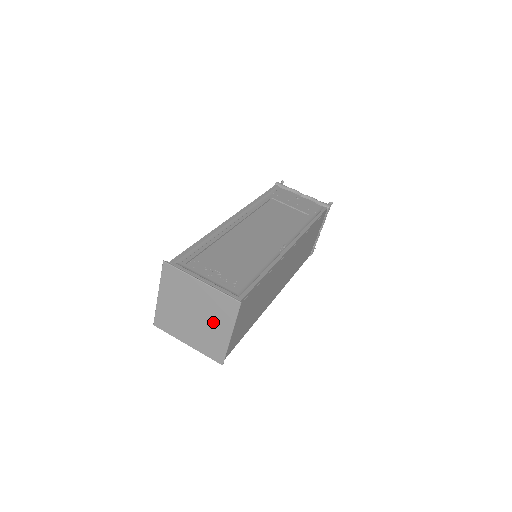
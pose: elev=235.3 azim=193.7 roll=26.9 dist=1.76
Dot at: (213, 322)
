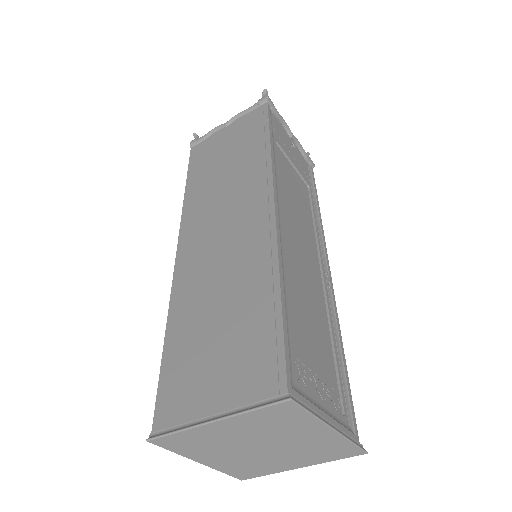
Dot at: (289, 457)
